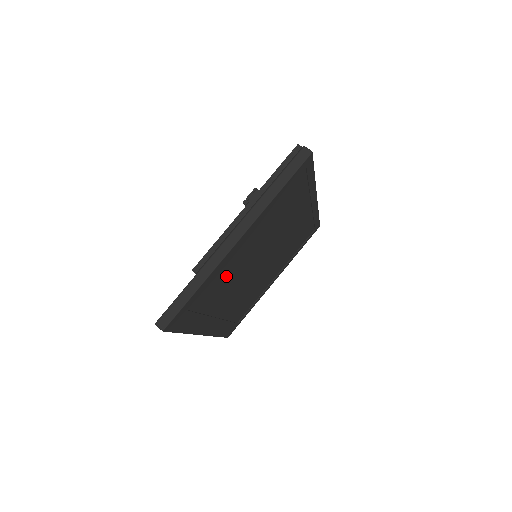
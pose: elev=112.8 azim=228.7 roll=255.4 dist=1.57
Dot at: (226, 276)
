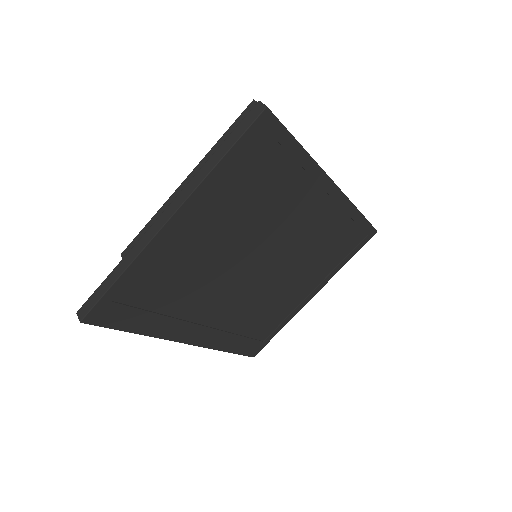
Dot at: (180, 270)
